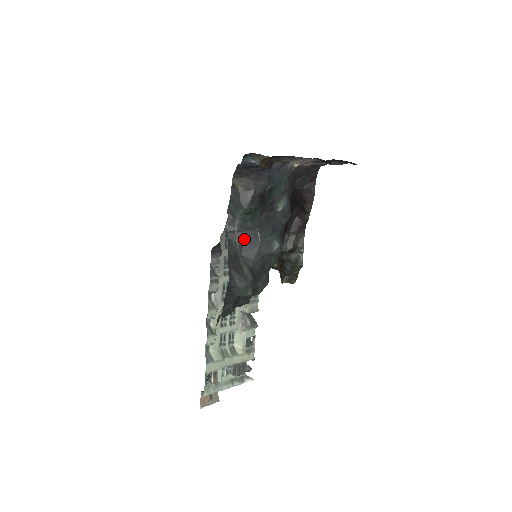
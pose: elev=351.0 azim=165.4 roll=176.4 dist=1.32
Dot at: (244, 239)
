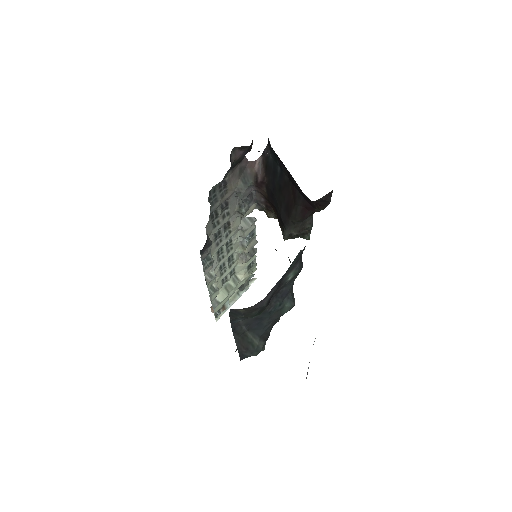
Dot at: (250, 321)
